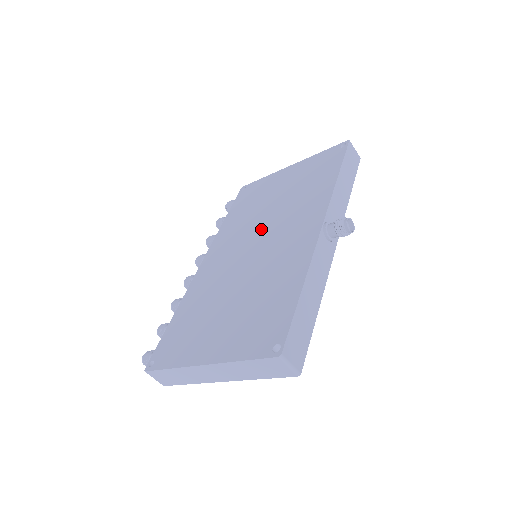
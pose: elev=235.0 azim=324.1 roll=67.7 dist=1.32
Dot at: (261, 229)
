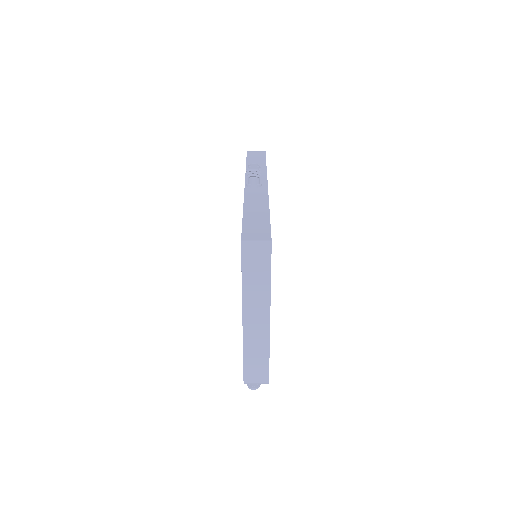
Dot at: occluded
